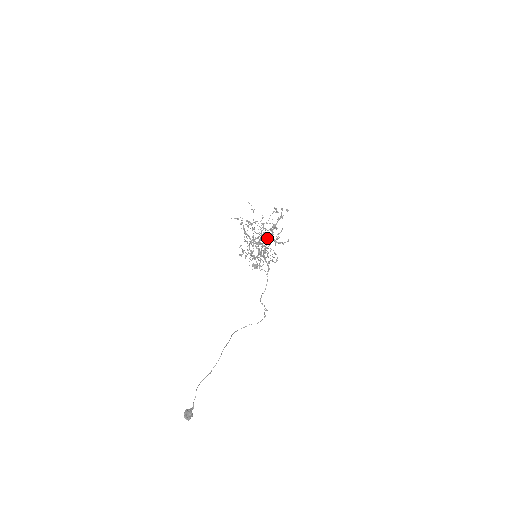
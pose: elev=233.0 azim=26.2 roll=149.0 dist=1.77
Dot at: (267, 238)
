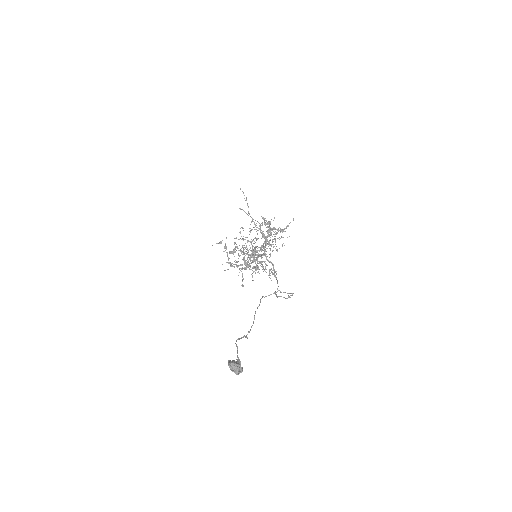
Dot at: (264, 238)
